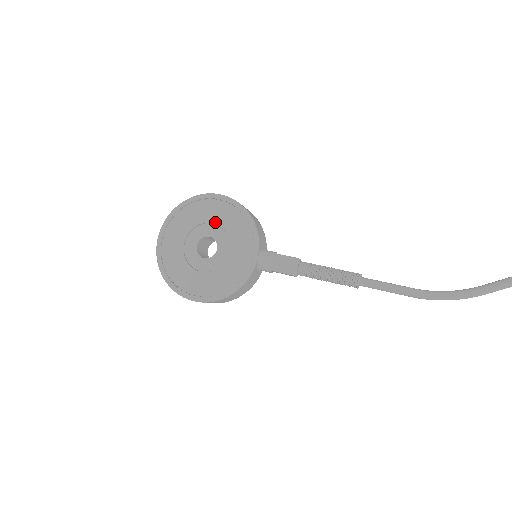
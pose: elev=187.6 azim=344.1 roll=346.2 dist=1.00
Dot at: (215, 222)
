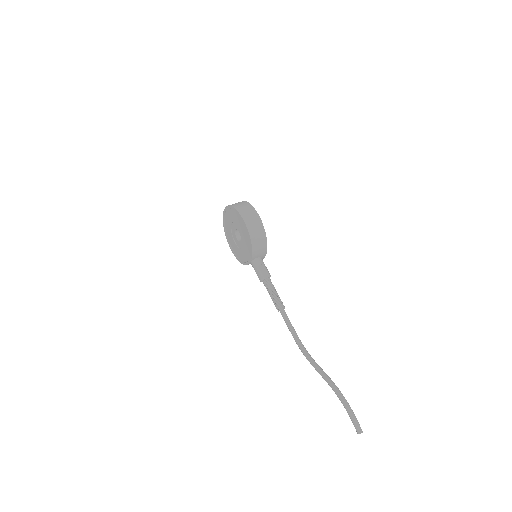
Dot at: (241, 230)
